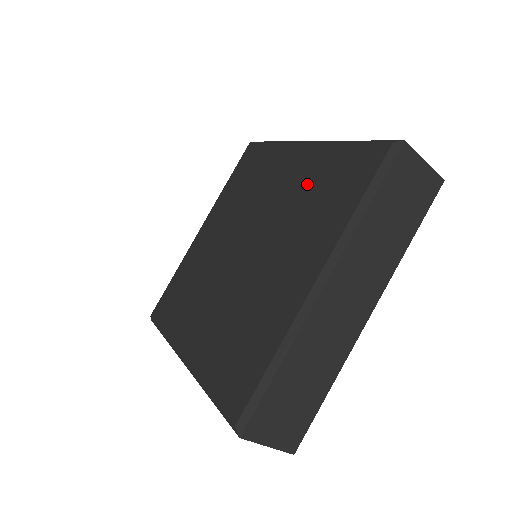
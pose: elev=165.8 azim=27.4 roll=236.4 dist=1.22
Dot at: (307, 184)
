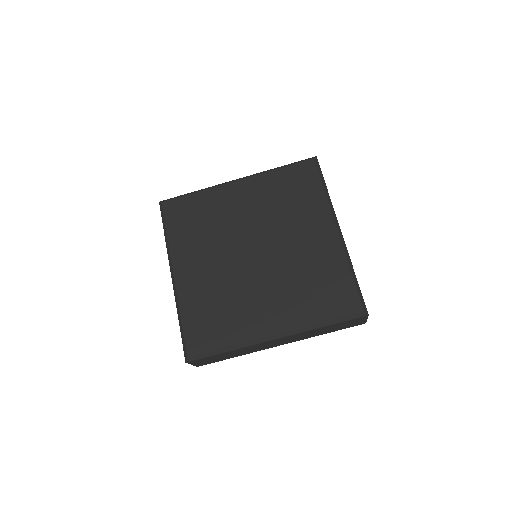
Dot at: (315, 266)
